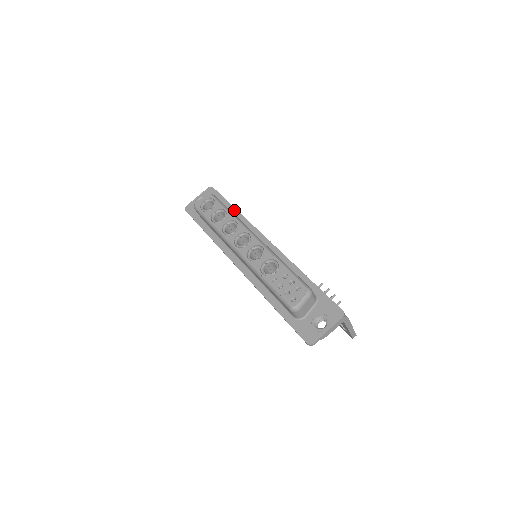
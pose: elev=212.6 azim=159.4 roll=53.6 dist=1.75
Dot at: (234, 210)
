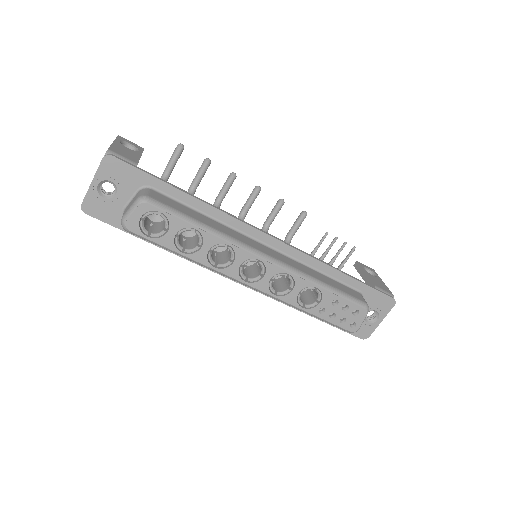
Dot at: (187, 198)
